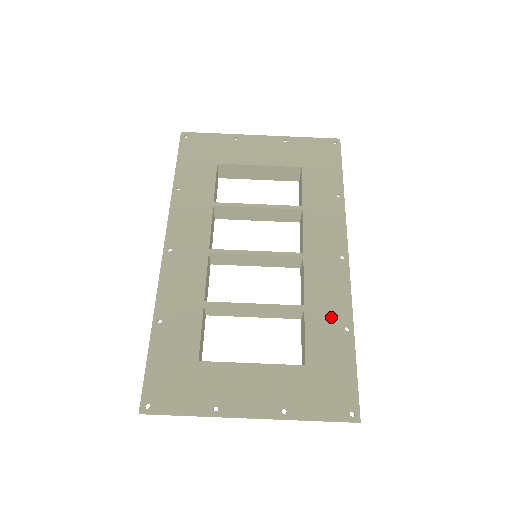
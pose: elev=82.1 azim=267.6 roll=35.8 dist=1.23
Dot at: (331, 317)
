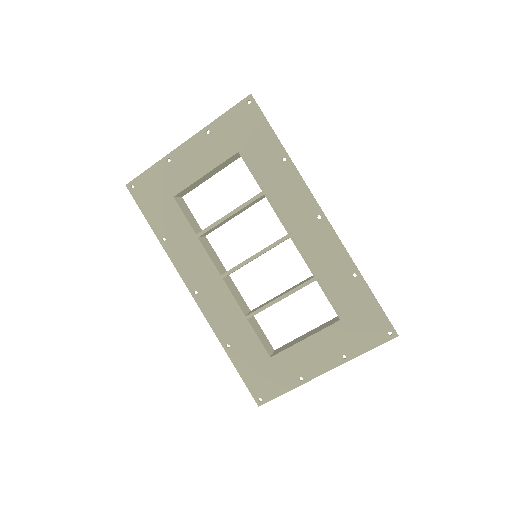
Dot at: (338, 273)
